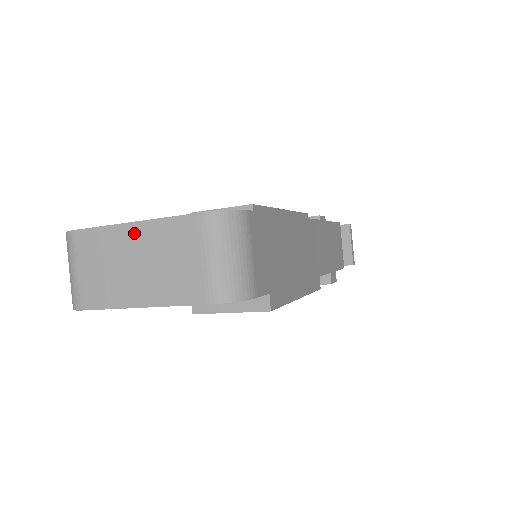
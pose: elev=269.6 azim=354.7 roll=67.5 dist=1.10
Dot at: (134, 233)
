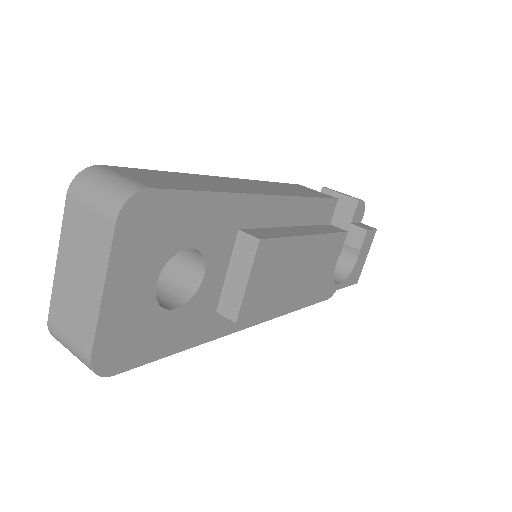
Dot at: (62, 264)
